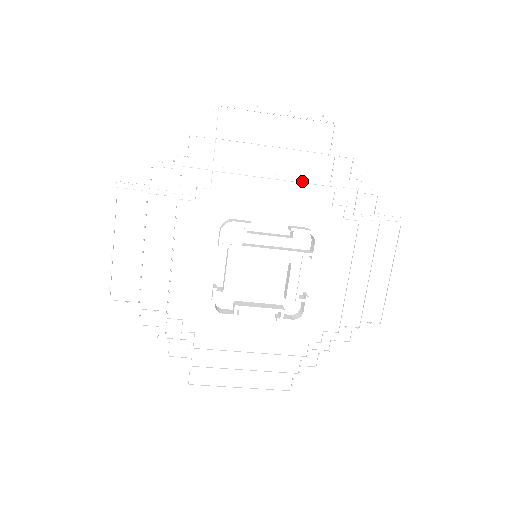
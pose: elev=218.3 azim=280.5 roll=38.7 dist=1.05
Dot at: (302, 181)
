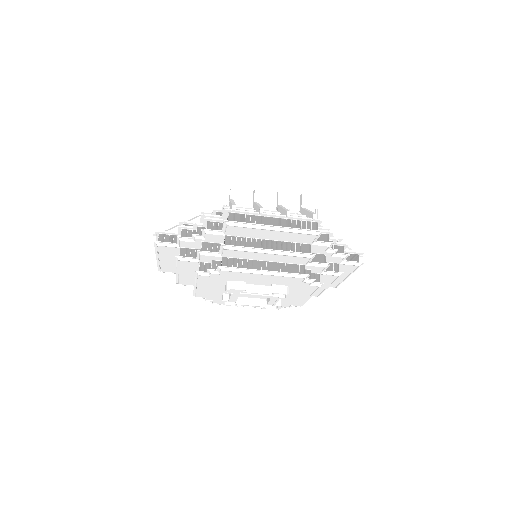
Dot at: (282, 274)
